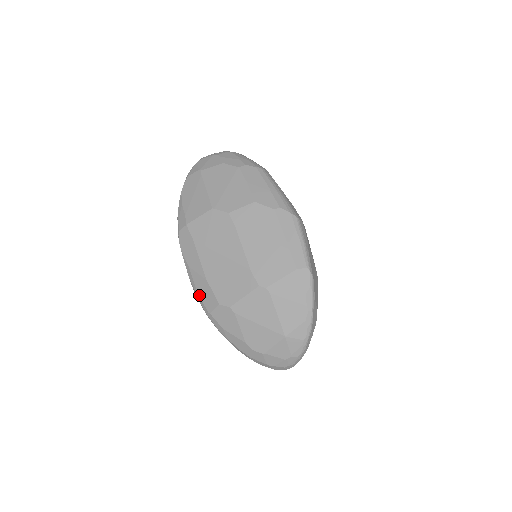
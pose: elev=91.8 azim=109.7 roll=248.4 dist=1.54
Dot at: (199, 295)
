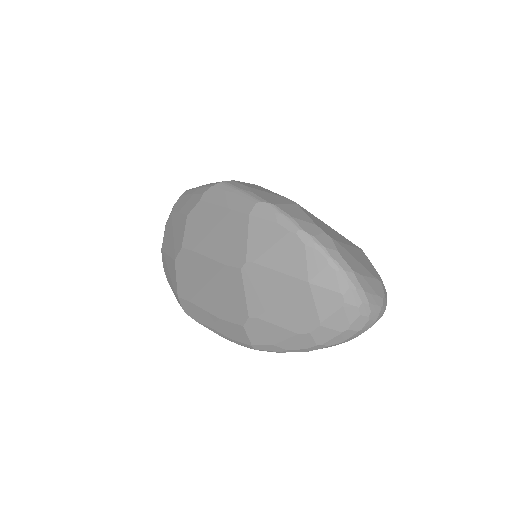
Dot at: (234, 340)
